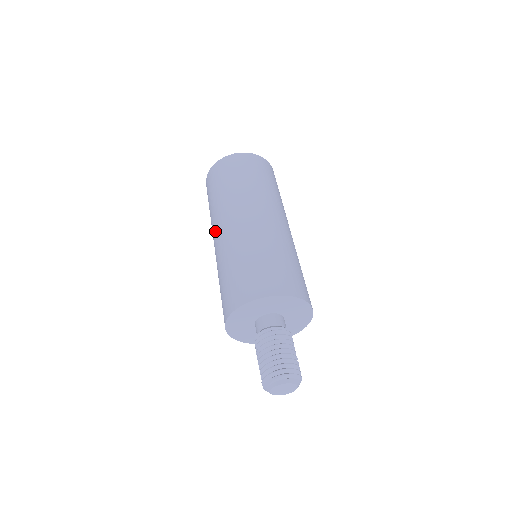
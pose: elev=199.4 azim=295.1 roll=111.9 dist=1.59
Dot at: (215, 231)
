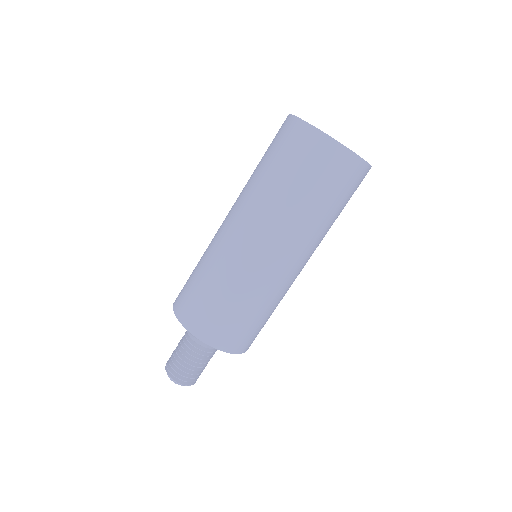
Dot at: (256, 231)
